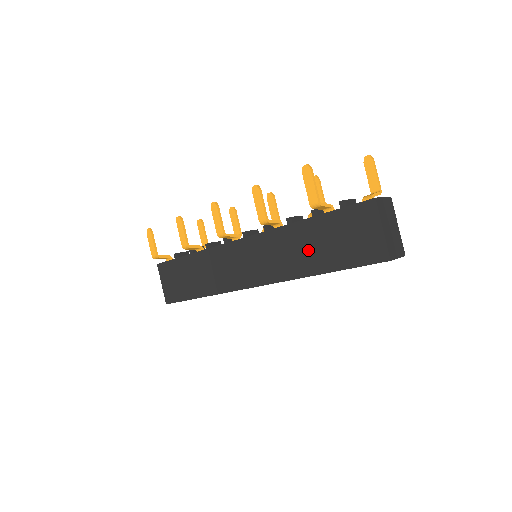
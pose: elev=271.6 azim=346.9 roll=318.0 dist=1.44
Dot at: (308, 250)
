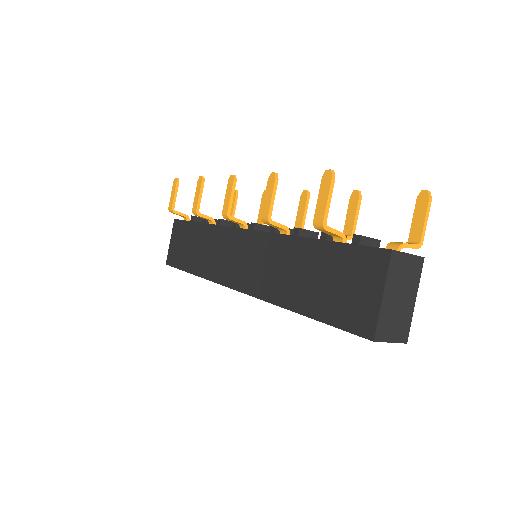
Dot at: (297, 277)
